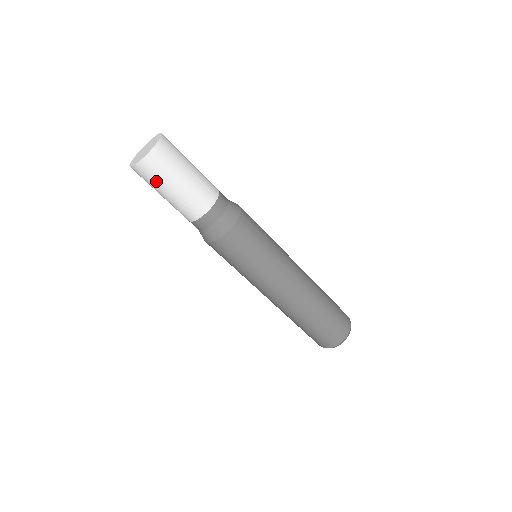
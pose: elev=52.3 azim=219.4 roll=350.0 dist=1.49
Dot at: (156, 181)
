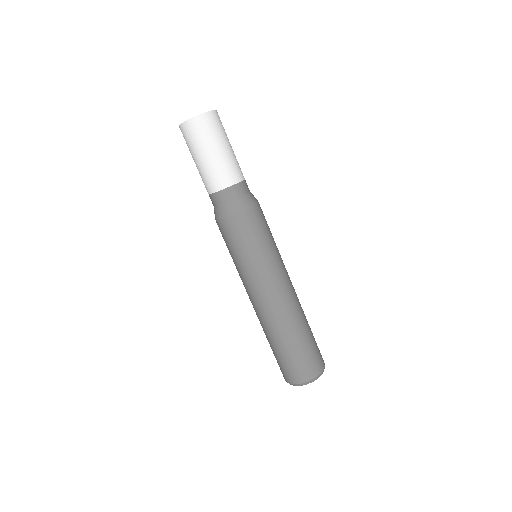
Dot at: (210, 136)
